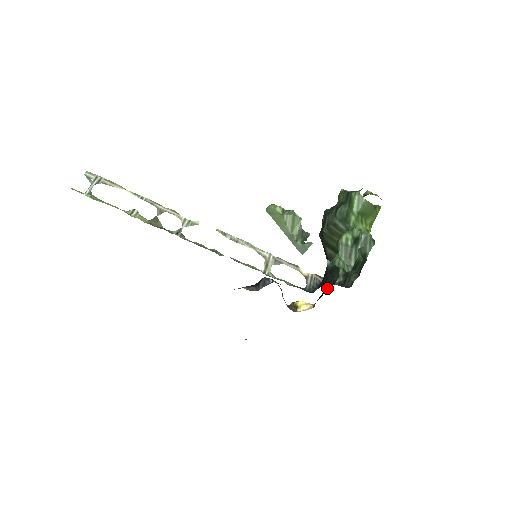
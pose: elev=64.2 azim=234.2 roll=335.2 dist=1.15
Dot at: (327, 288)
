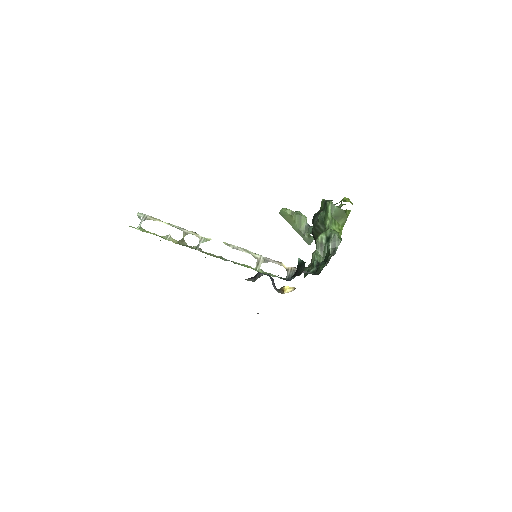
Dot at: (305, 276)
